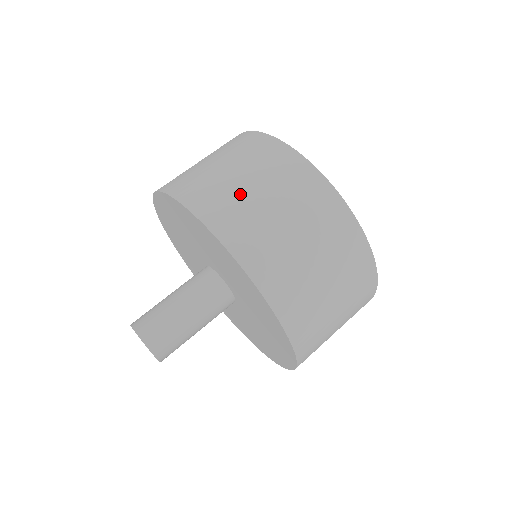
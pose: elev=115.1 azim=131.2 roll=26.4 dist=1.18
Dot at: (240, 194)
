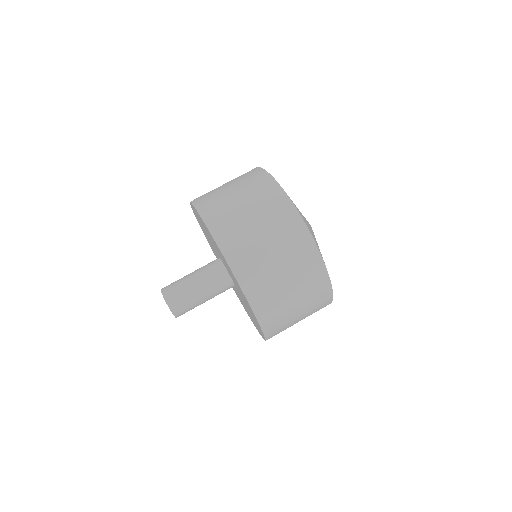
Dot at: (242, 222)
